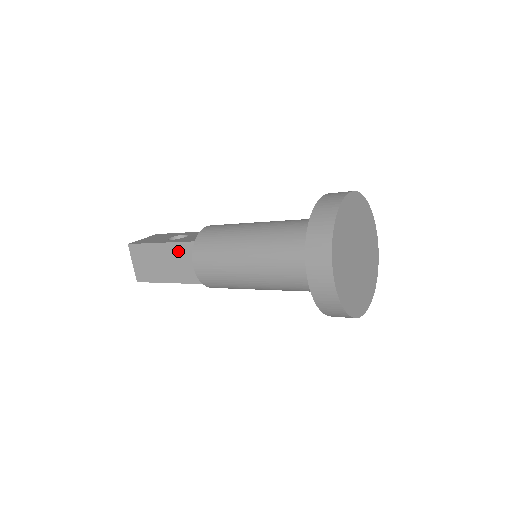
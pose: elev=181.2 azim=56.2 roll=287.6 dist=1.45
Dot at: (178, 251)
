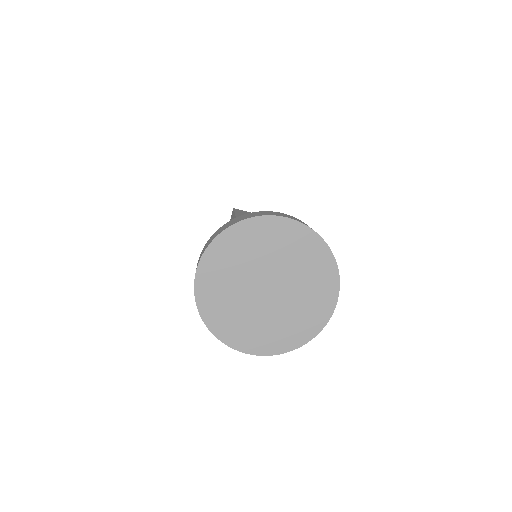
Dot at: occluded
